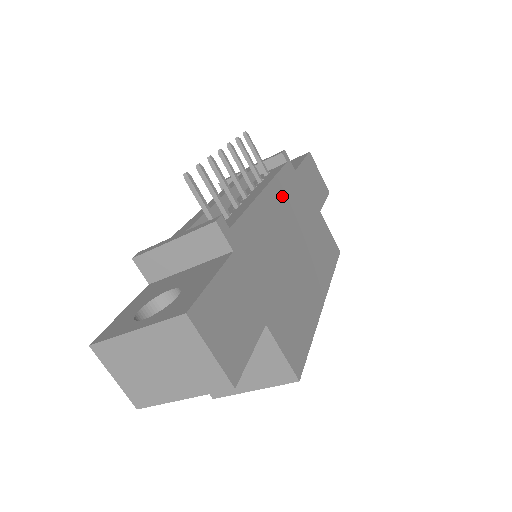
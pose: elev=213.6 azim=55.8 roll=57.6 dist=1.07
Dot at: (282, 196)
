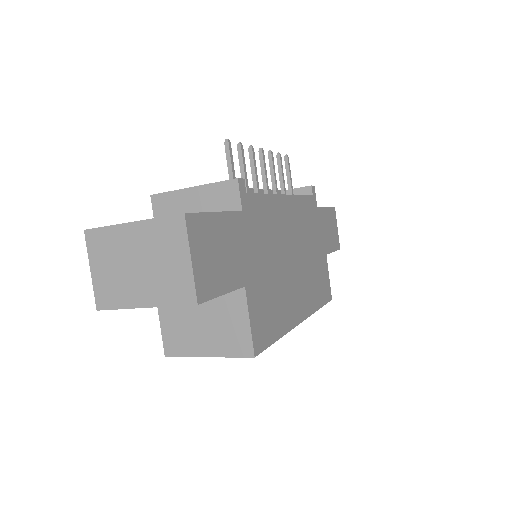
Dot at: (299, 213)
